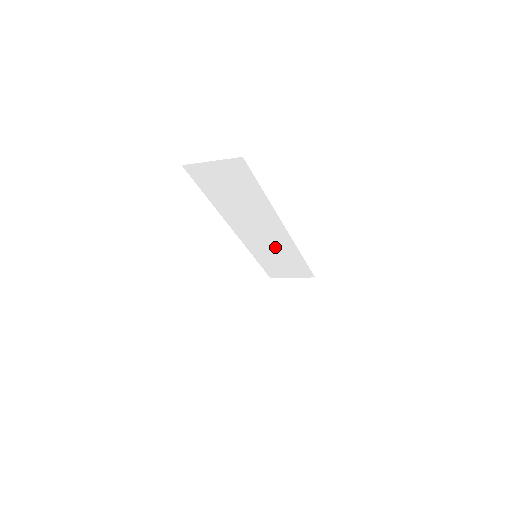
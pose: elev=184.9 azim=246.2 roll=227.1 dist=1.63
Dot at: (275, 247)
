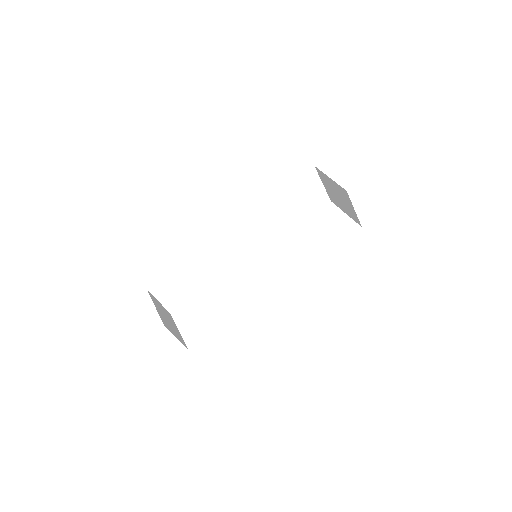
Dot at: occluded
